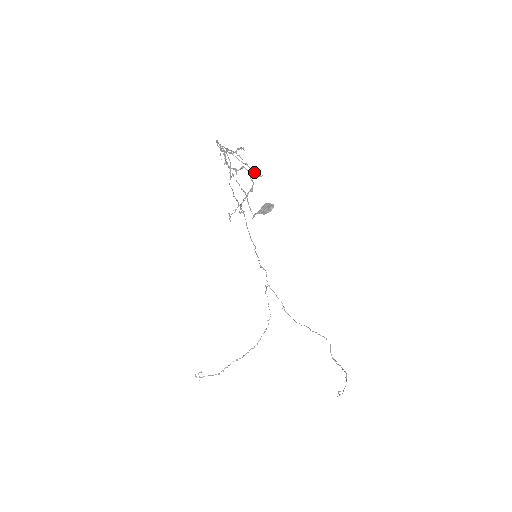
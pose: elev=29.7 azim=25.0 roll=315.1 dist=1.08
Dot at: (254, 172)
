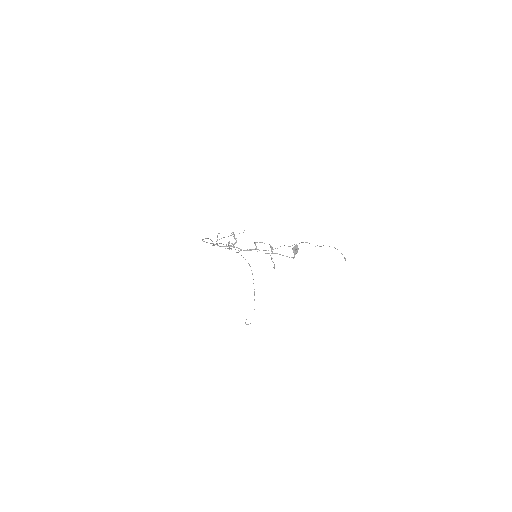
Dot at: occluded
